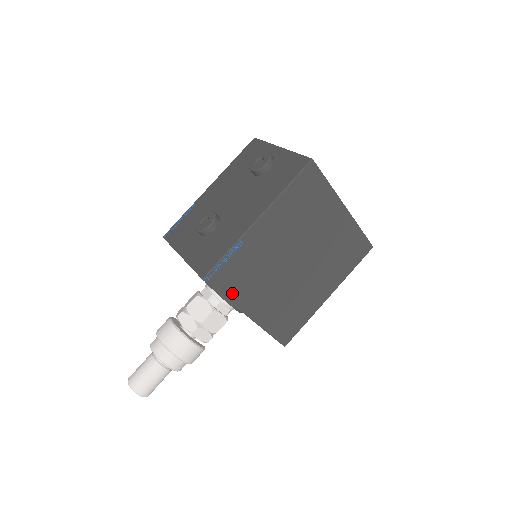
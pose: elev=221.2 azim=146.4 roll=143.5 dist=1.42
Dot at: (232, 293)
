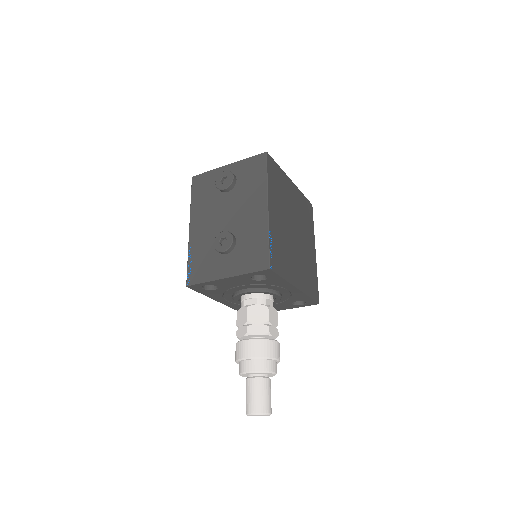
Dot at: (284, 273)
